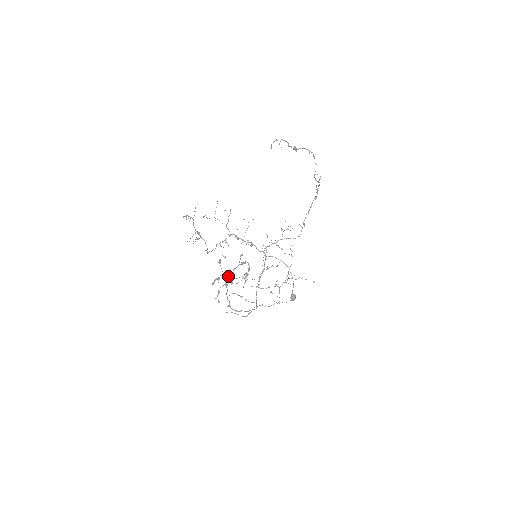
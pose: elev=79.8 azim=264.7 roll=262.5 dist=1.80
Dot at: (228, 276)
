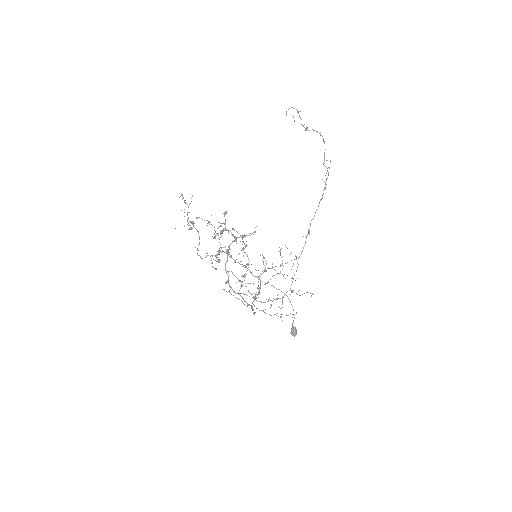
Dot at: occluded
